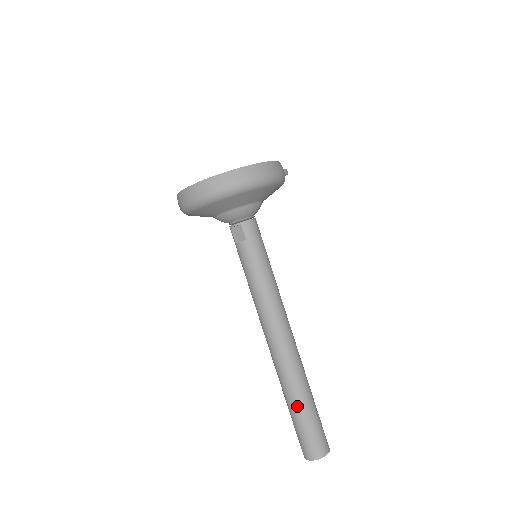
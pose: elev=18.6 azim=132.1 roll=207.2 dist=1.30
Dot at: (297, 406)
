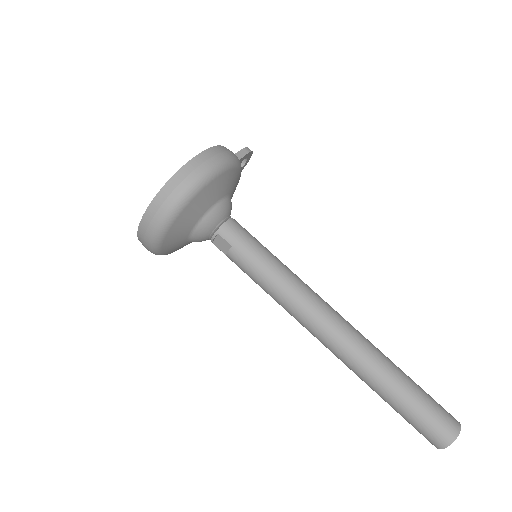
Dot at: (391, 395)
